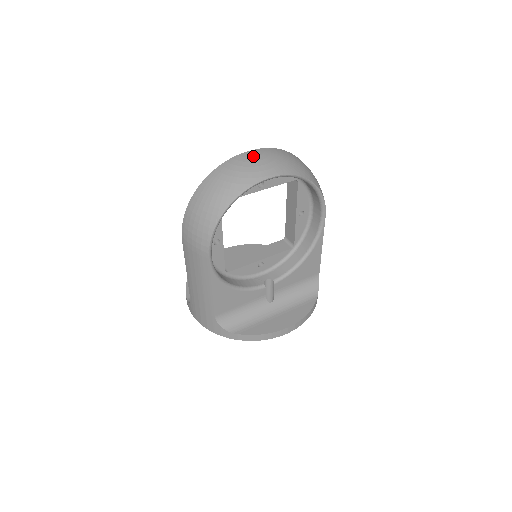
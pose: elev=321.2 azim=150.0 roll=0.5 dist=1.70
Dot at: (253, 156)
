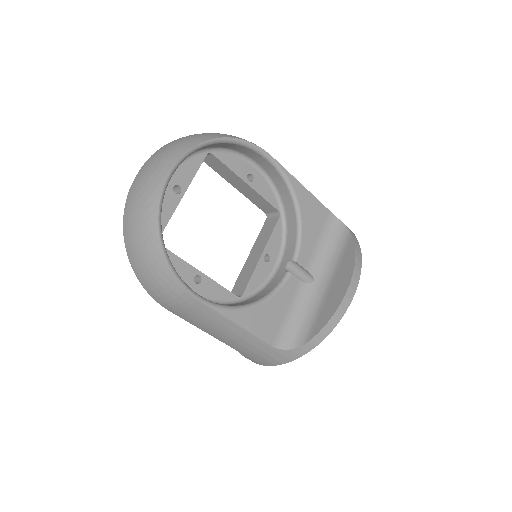
Dot at: (142, 173)
